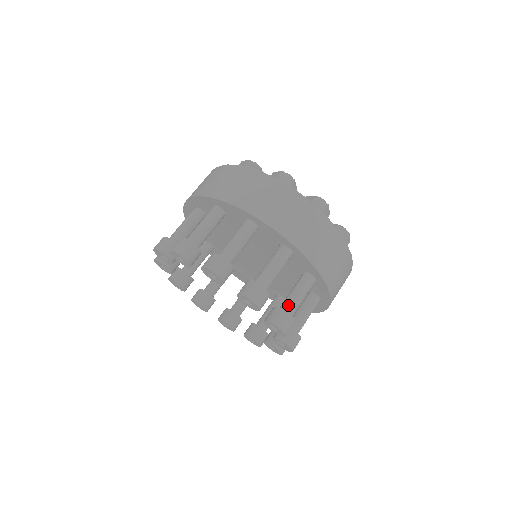
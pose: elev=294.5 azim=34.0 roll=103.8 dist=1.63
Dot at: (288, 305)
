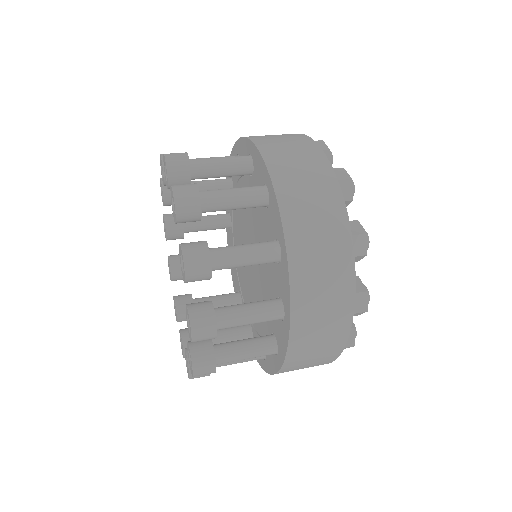
Dot at: occluded
